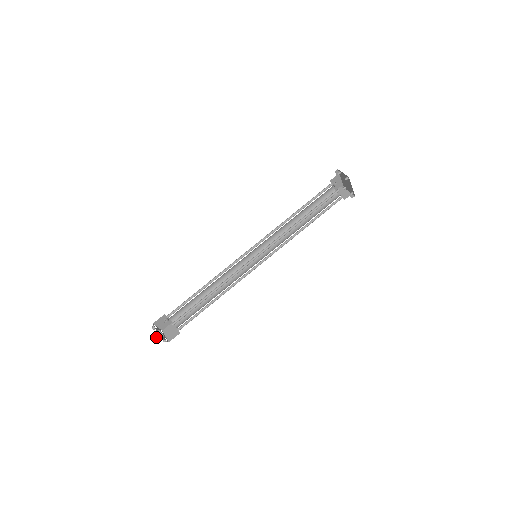
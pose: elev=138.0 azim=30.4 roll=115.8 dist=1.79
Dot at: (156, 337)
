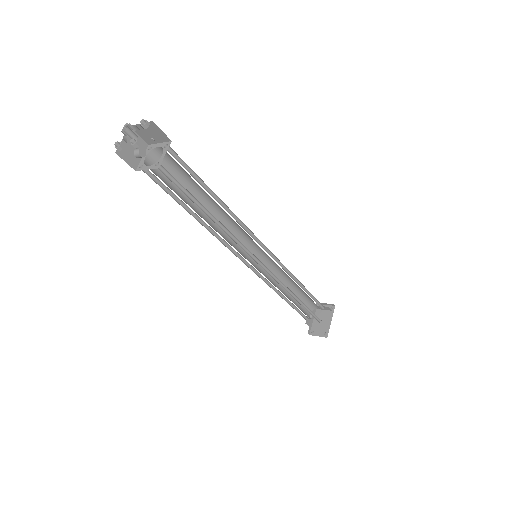
Dot at: (128, 127)
